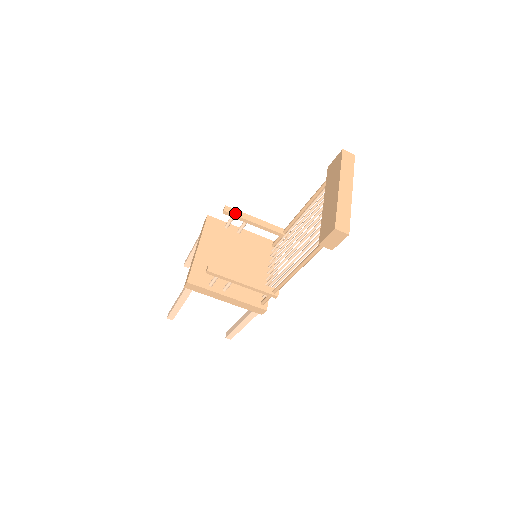
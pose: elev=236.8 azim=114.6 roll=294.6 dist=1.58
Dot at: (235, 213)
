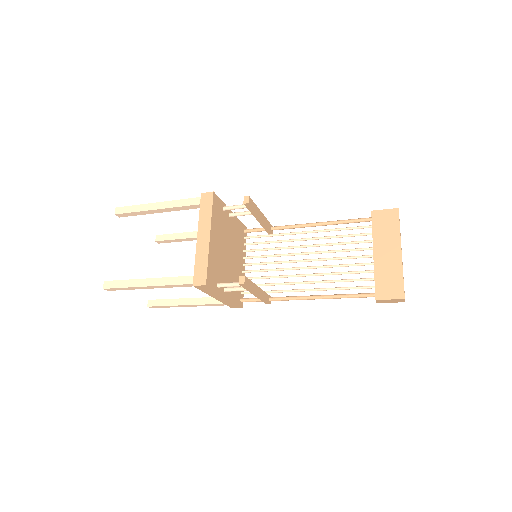
Dot at: (253, 206)
